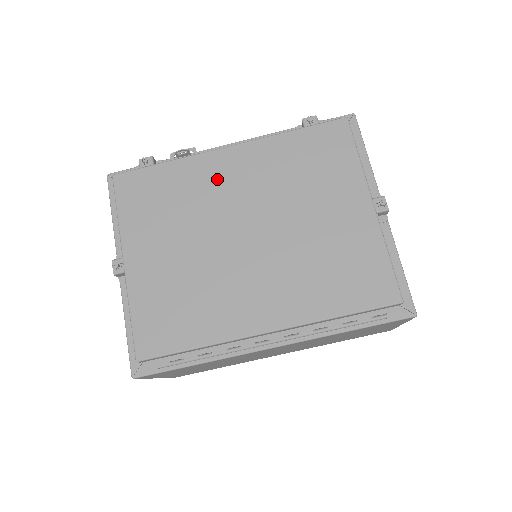
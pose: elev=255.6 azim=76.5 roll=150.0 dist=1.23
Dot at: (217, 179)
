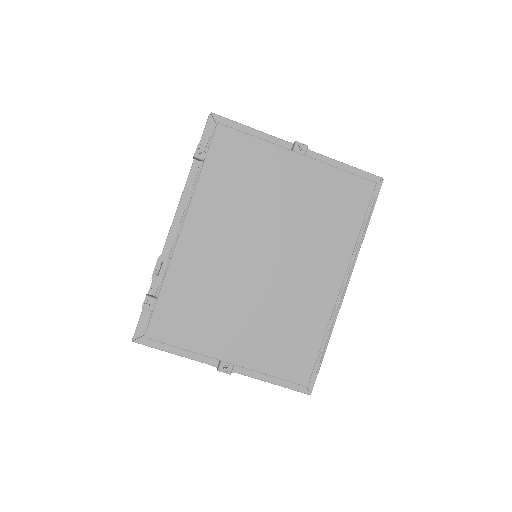
Dot at: (205, 255)
